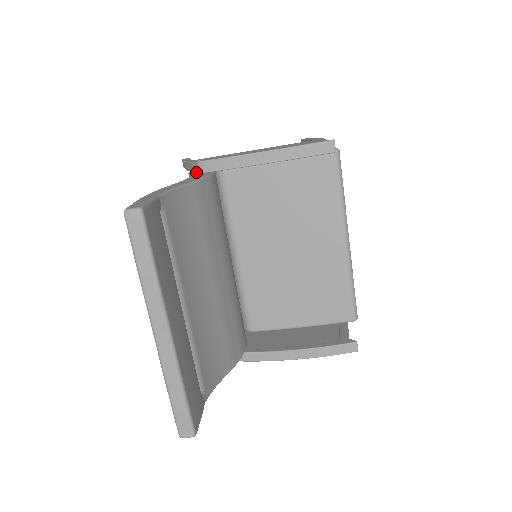
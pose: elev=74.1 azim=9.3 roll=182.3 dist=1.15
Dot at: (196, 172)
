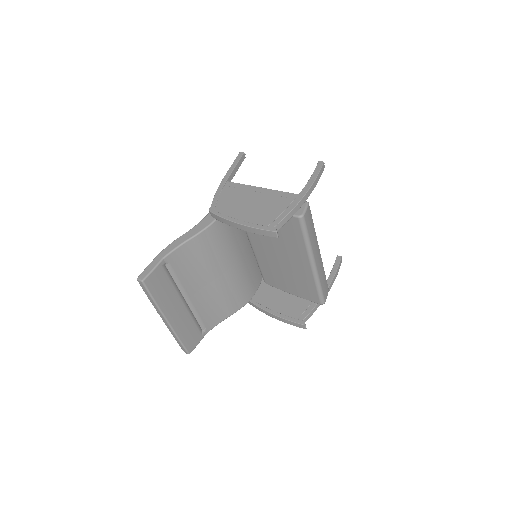
Dot at: occluded
